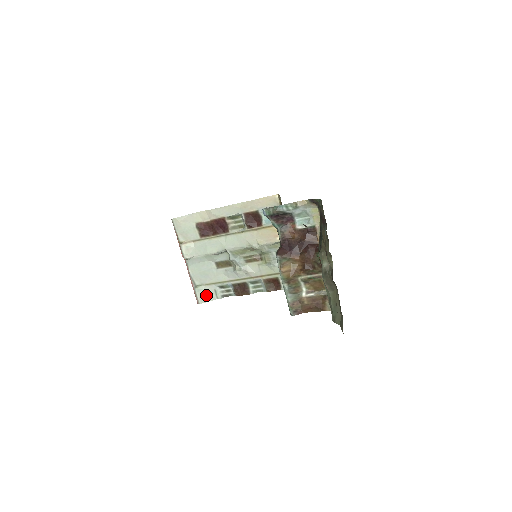
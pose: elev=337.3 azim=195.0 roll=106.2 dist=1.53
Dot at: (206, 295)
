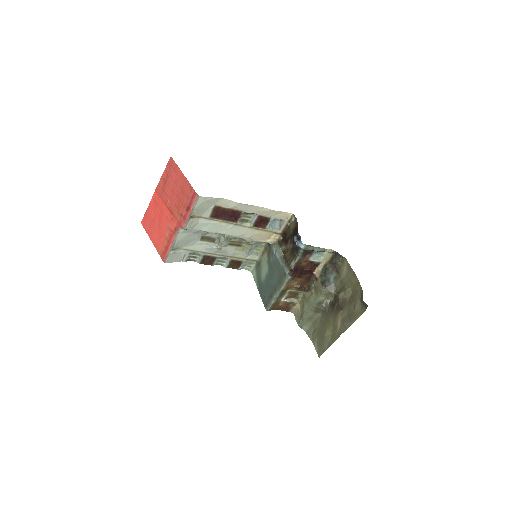
Dot at: (176, 257)
